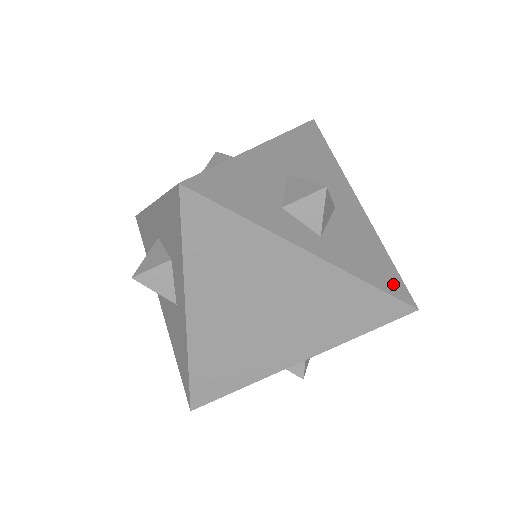
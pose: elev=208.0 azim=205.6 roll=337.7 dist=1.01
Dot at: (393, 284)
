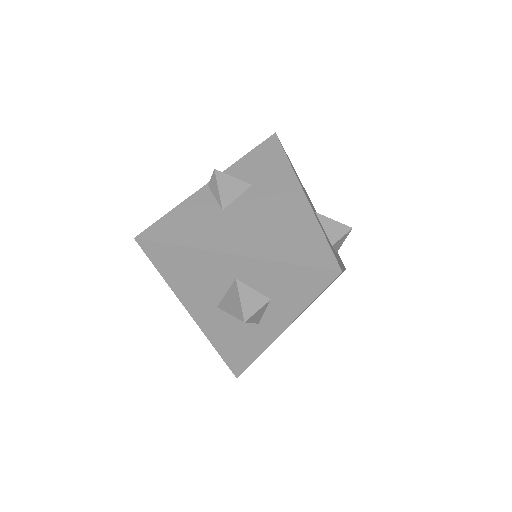
Dot at: occluded
